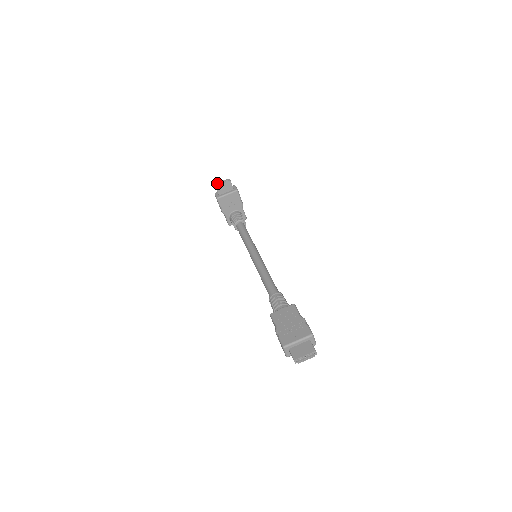
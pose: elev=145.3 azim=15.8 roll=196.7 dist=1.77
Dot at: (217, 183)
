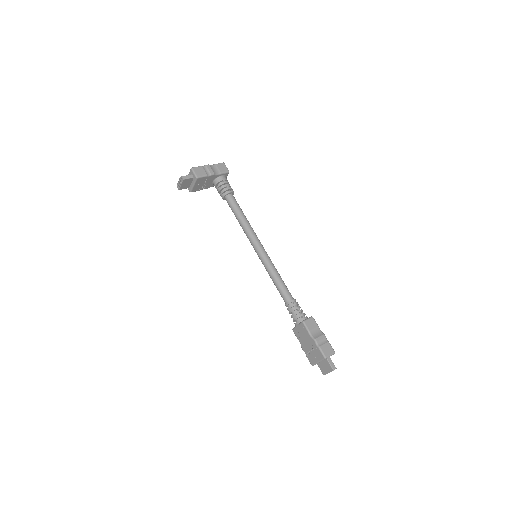
Dot at: (177, 184)
